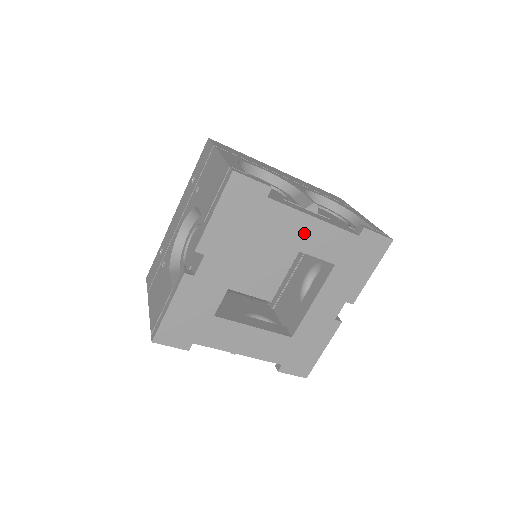
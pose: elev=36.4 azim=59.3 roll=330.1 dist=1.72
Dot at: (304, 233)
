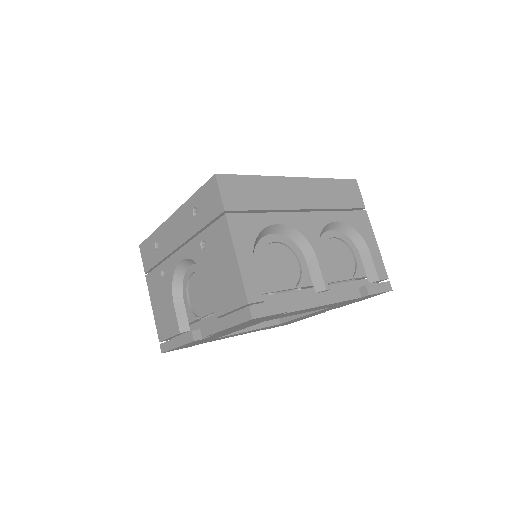
Dot at: occluded
